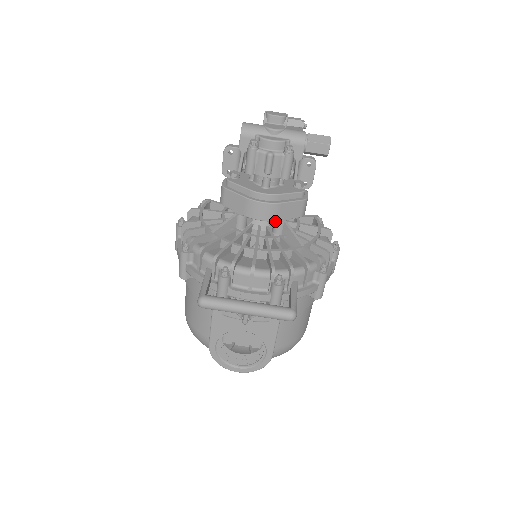
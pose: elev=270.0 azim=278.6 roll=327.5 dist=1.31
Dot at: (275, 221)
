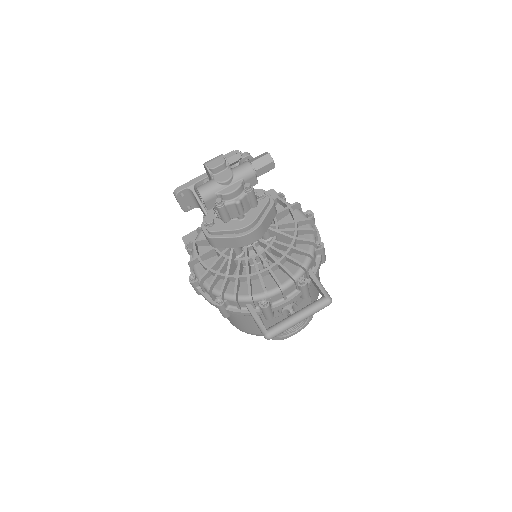
Dot at: occluded
